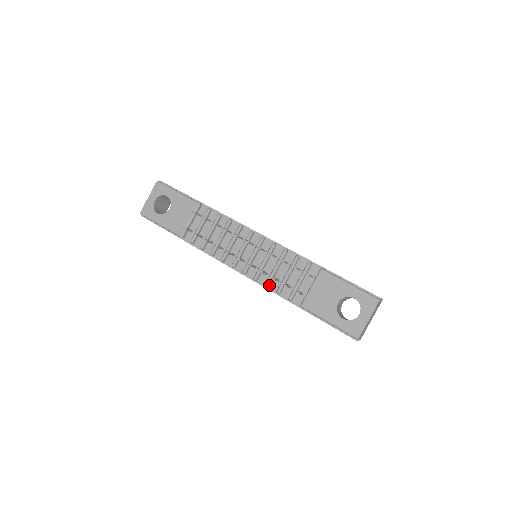
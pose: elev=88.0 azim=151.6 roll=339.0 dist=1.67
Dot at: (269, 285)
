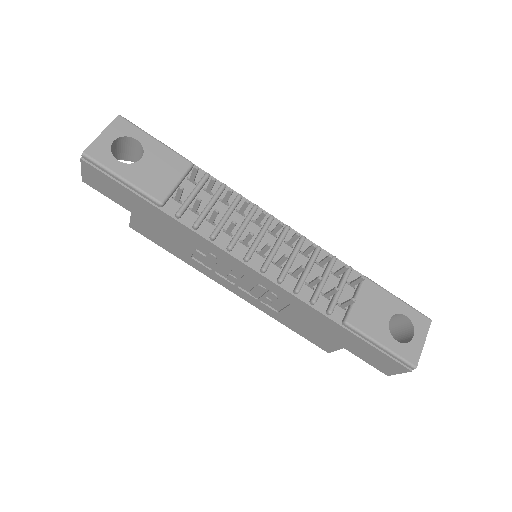
Dot at: (298, 291)
